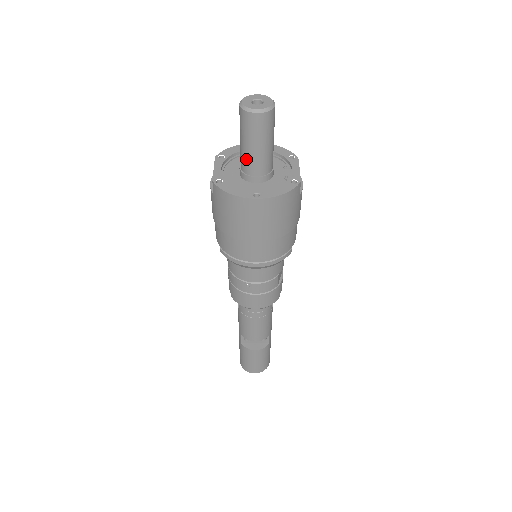
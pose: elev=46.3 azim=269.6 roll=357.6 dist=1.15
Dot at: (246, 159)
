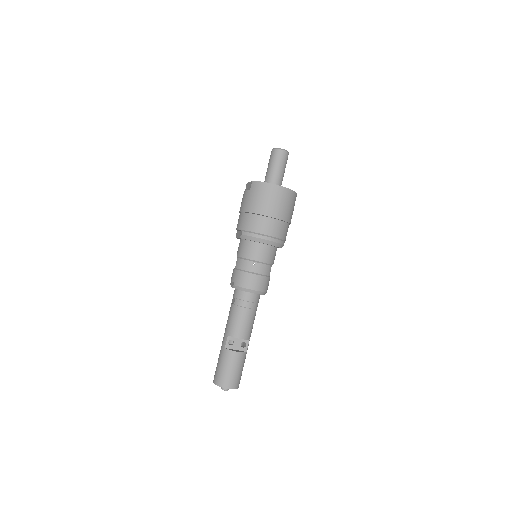
Dot at: (271, 175)
